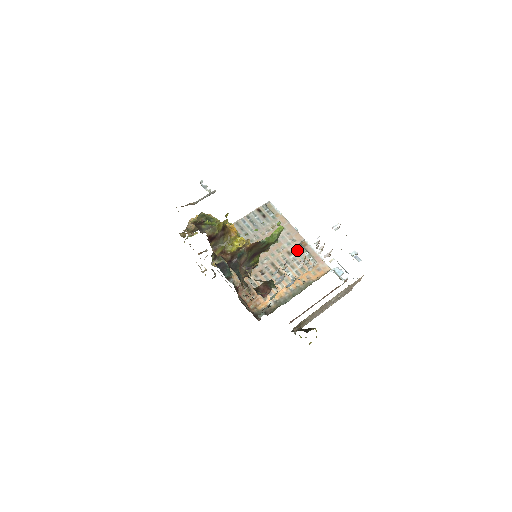
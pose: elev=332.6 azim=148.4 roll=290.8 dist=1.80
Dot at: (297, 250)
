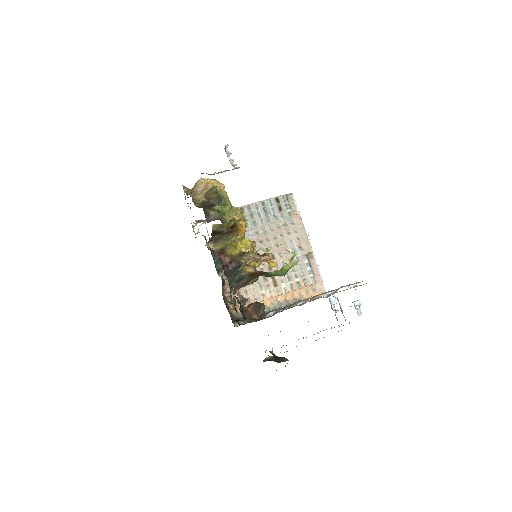
Dot at: (300, 261)
